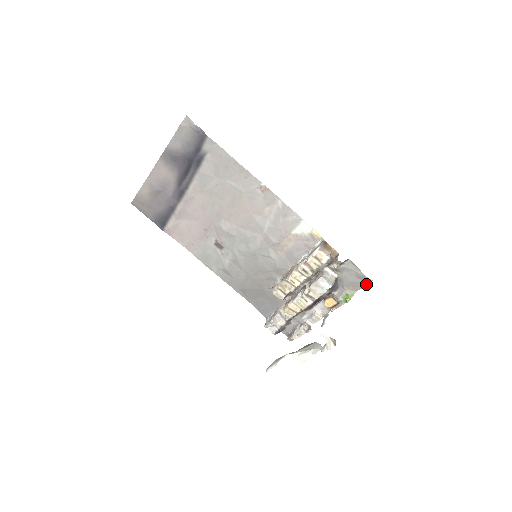
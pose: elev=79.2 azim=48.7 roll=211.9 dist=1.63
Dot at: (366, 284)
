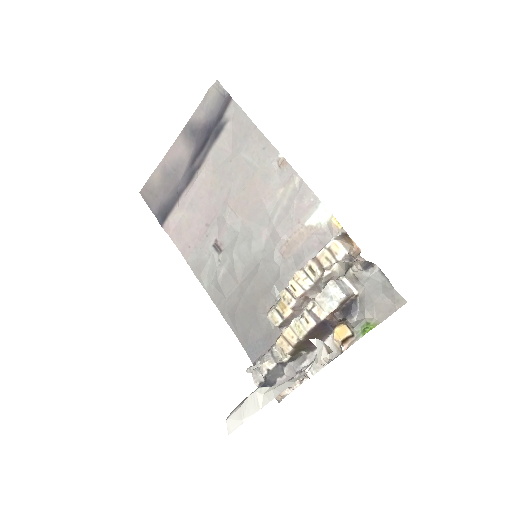
Dot at: (397, 308)
